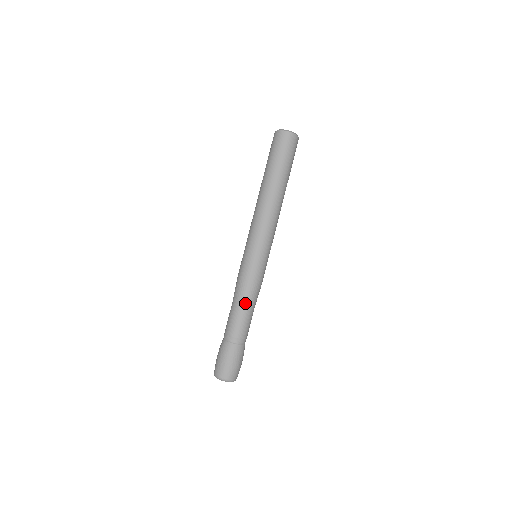
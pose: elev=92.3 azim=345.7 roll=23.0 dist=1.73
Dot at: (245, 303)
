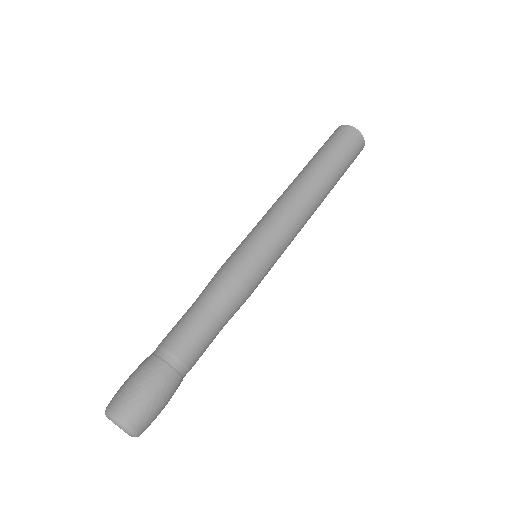
Dot at: (224, 317)
